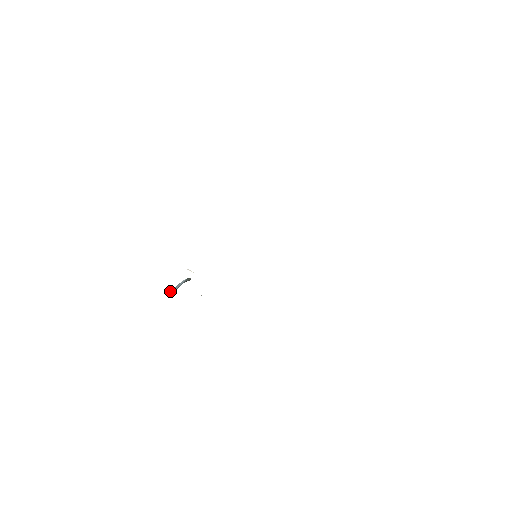
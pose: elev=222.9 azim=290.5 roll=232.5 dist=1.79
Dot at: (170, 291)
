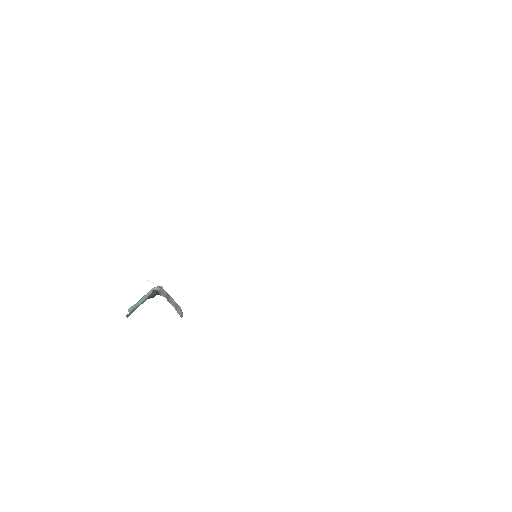
Dot at: (133, 305)
